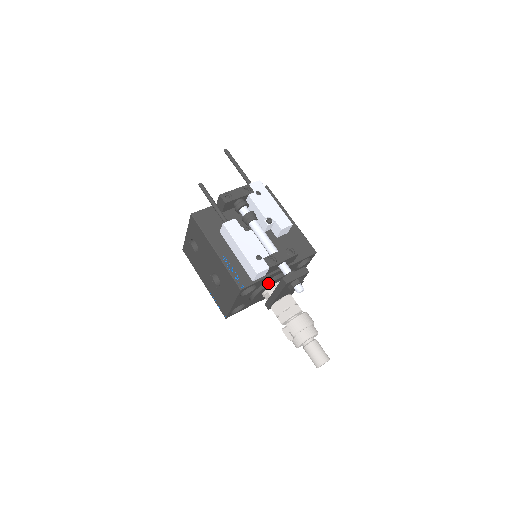
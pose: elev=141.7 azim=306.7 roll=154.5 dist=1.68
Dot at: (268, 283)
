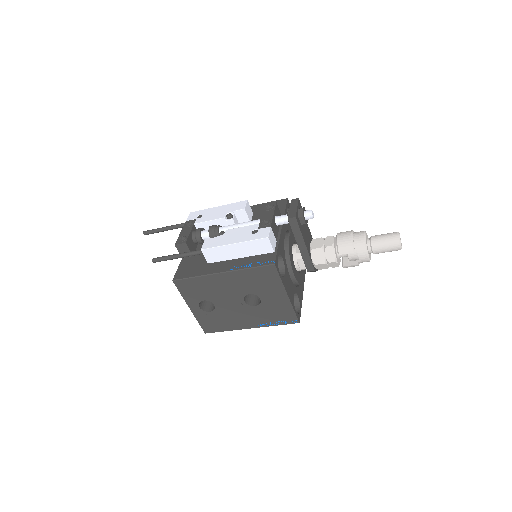
Dot at: (287, 248)
